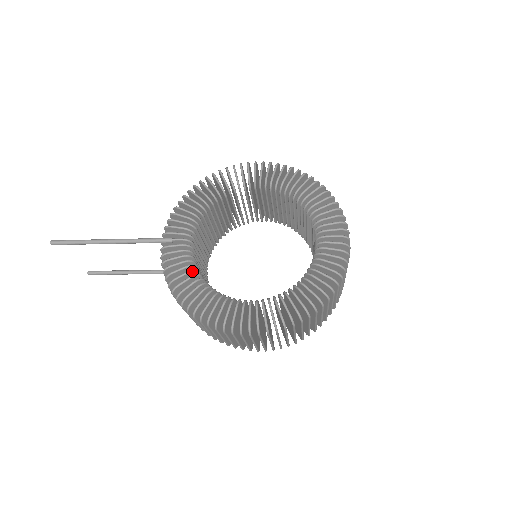
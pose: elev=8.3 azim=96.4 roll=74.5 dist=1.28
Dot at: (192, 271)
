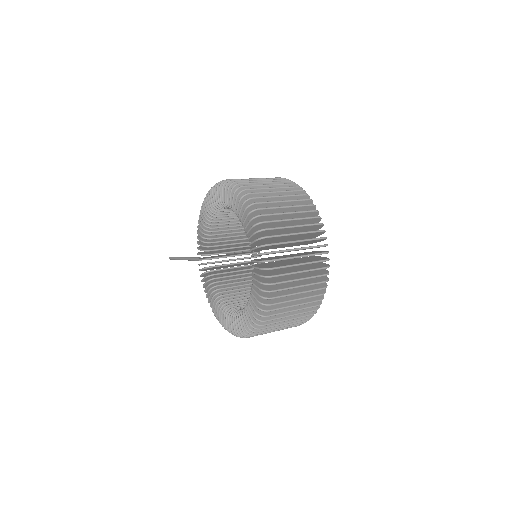
Dot at: (209, 285)
